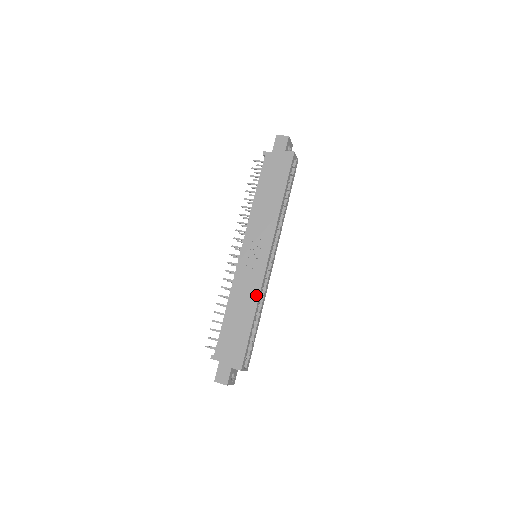
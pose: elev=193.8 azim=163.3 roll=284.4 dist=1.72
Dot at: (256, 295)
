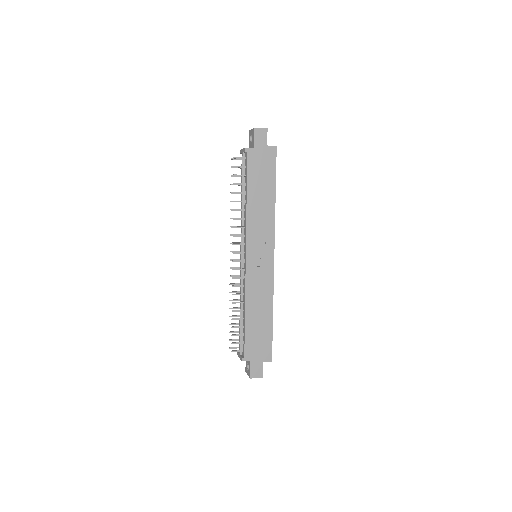
Dot at: (270, 295)
